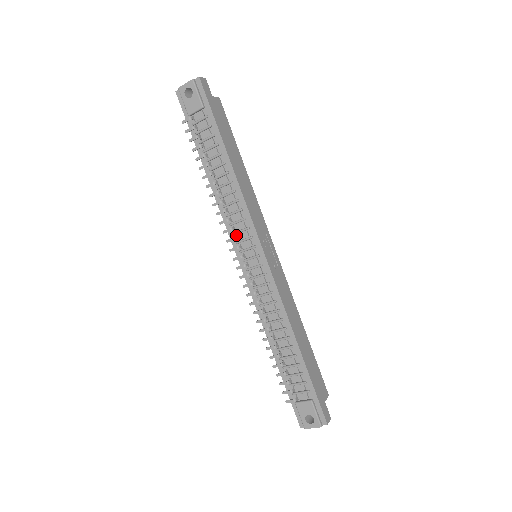
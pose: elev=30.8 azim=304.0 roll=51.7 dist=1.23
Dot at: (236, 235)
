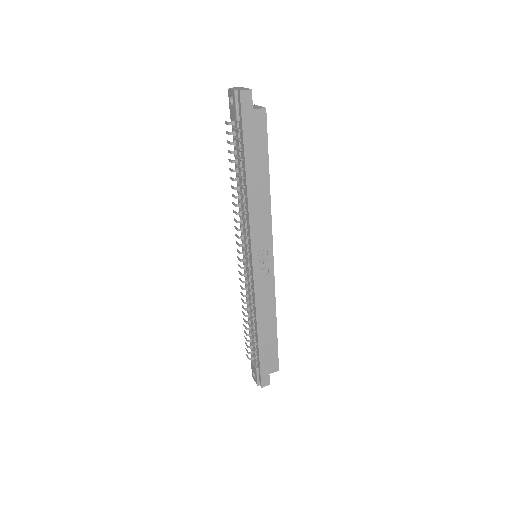
Dot at: (242, 235)
